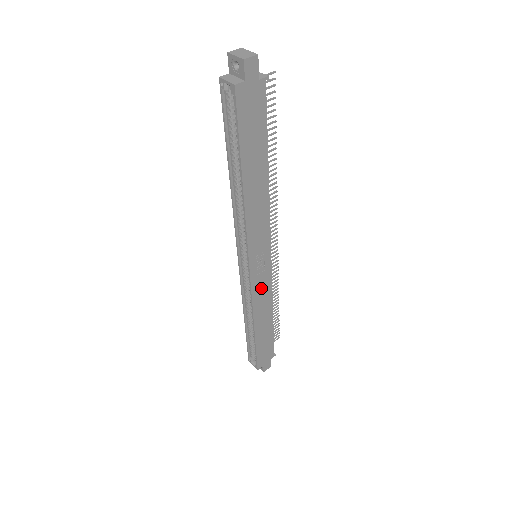
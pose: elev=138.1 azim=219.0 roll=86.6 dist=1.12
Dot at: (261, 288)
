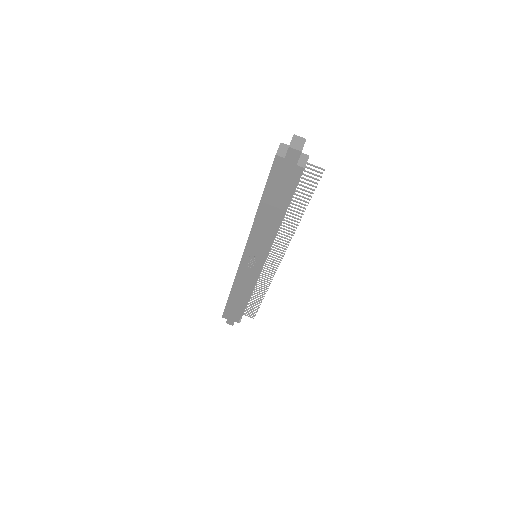
Dot at: (246, 275)
